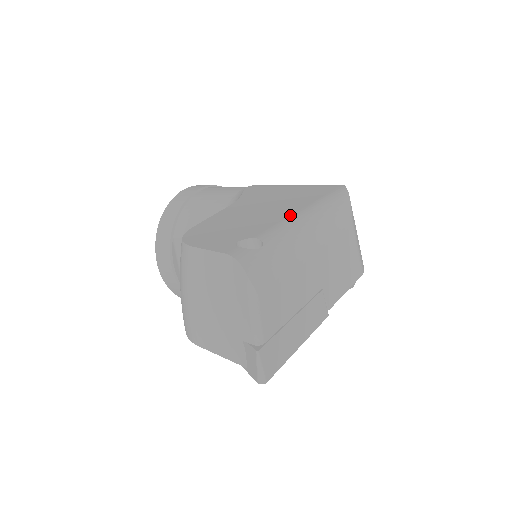
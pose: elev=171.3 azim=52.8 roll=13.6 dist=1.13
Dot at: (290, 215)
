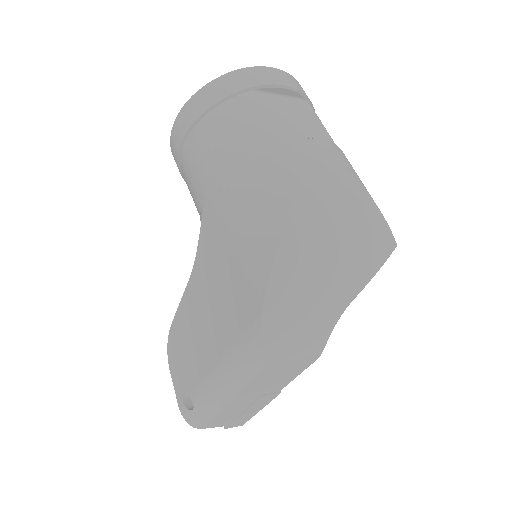
Dot at: (209, 370)
